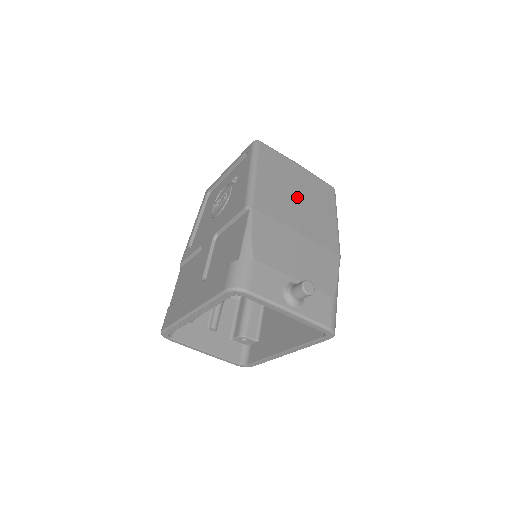
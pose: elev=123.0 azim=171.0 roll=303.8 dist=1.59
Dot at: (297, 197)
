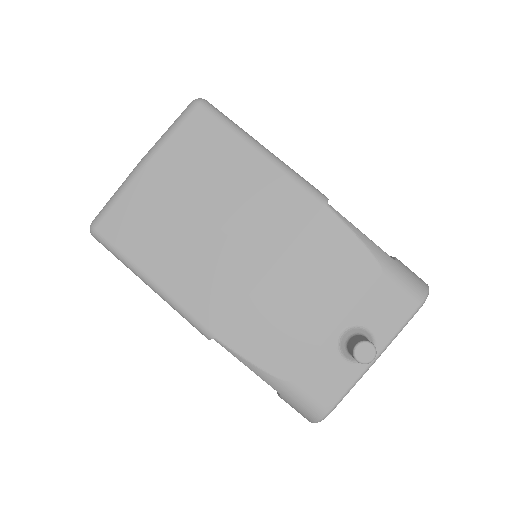
Dot at: (206, 222)
